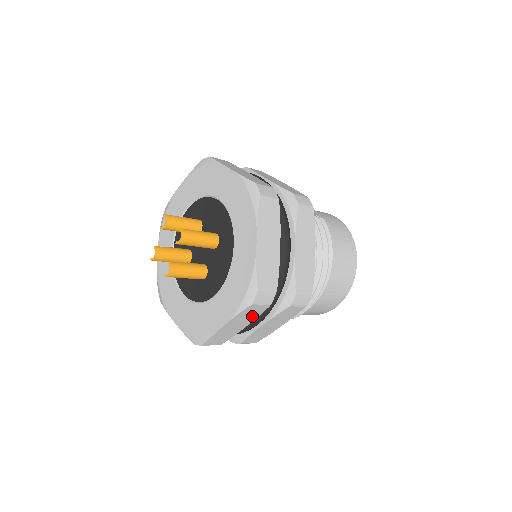
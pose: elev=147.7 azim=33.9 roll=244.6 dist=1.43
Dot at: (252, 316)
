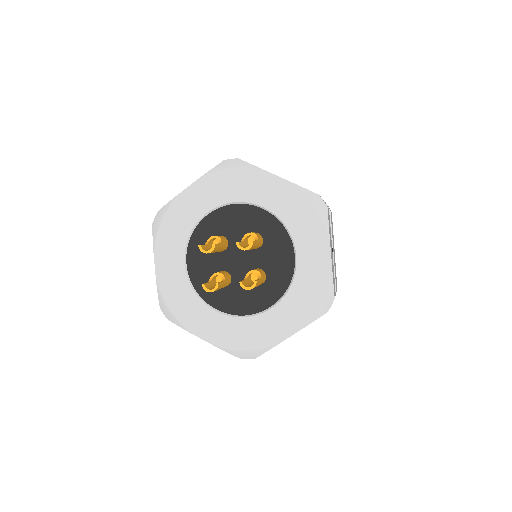
Dot at: occluded
